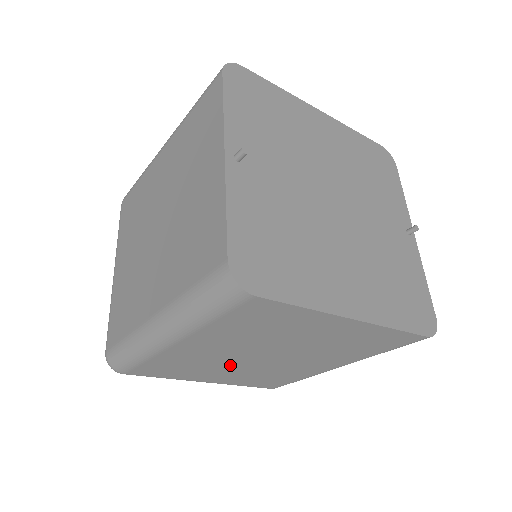
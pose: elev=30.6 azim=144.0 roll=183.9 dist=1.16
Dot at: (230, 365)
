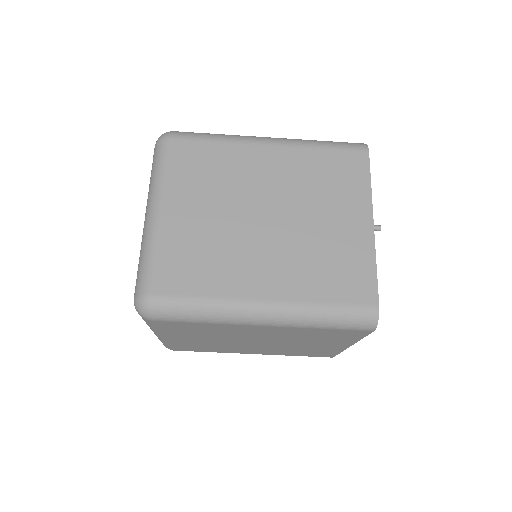
Dot at: (225, 338)
